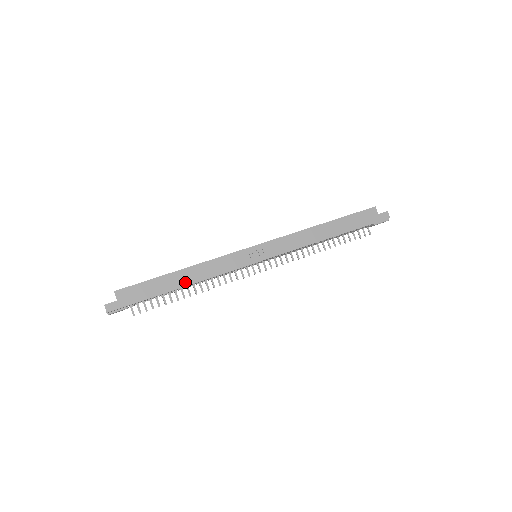
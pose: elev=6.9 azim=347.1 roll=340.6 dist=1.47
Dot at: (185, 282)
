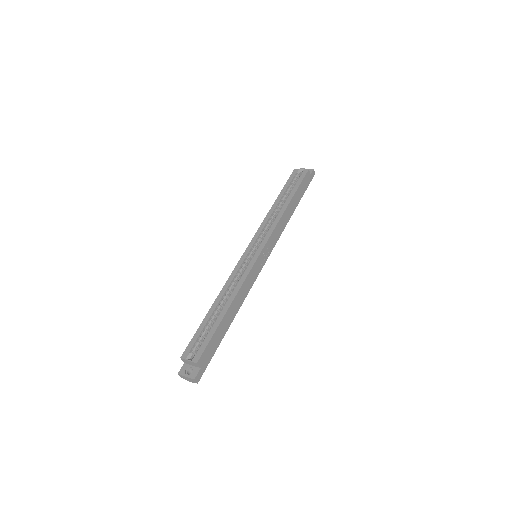
Dot at: (233, 315)
